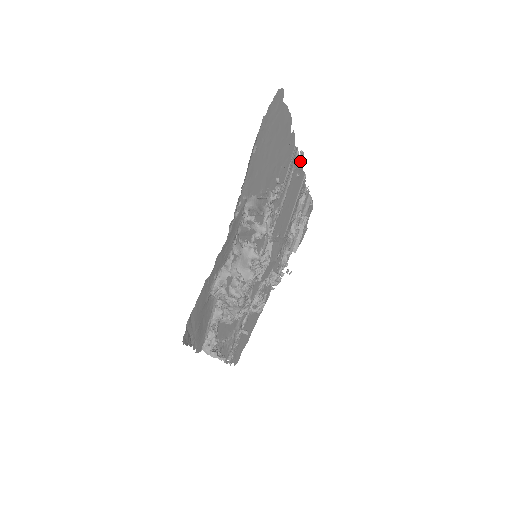
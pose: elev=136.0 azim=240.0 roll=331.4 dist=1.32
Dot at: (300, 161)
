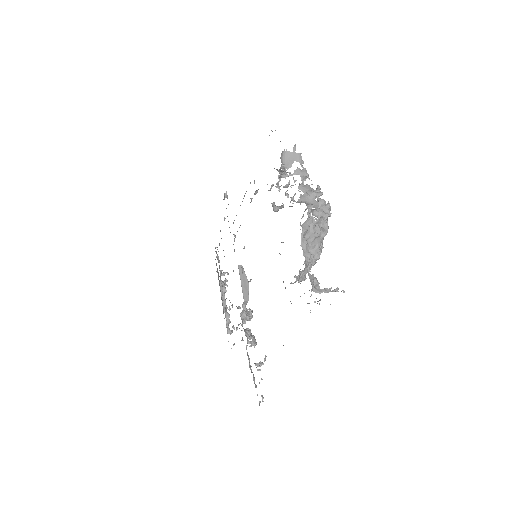
Dot at: occluded
